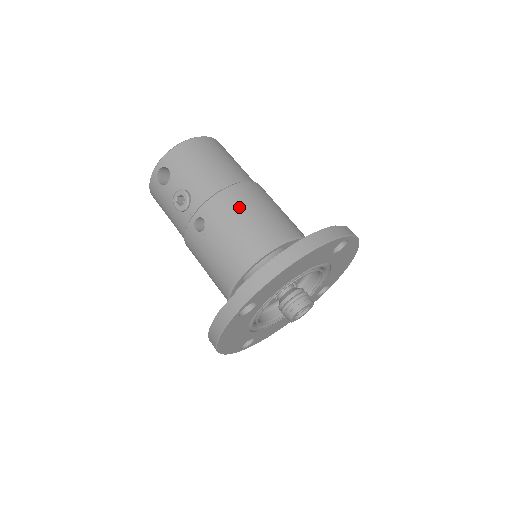
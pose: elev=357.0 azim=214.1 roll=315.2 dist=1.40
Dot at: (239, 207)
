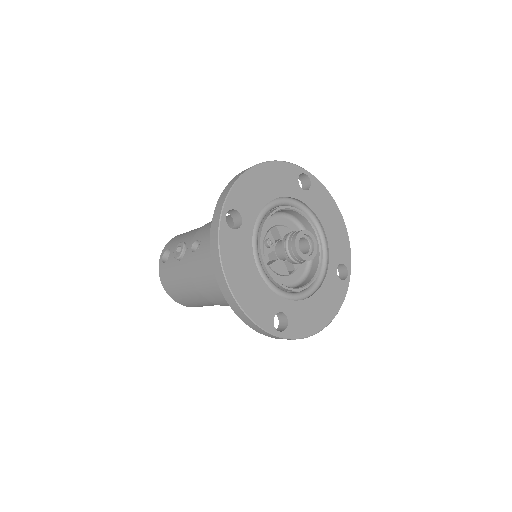
Dot at: occluded
